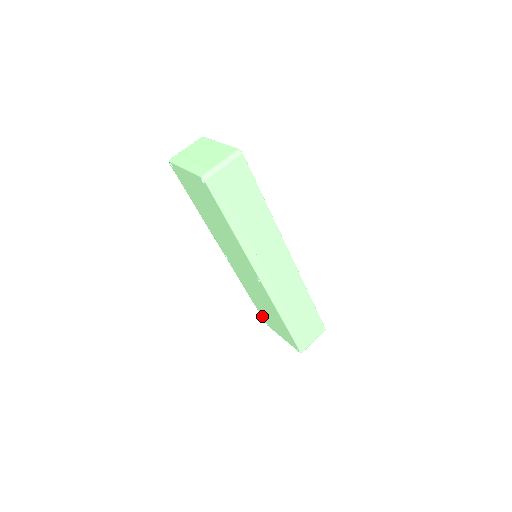
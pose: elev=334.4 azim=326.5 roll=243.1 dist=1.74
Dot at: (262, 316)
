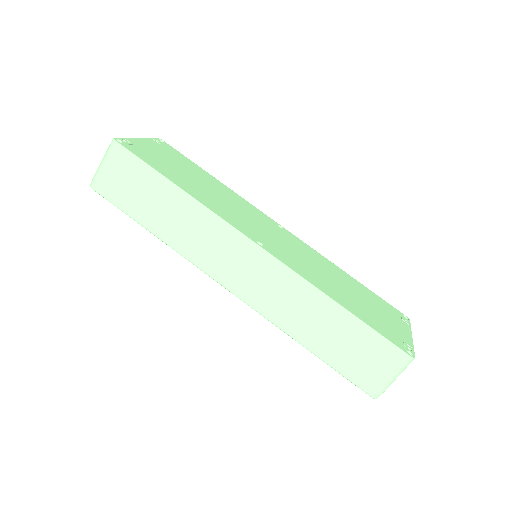
Dot at: occluded
